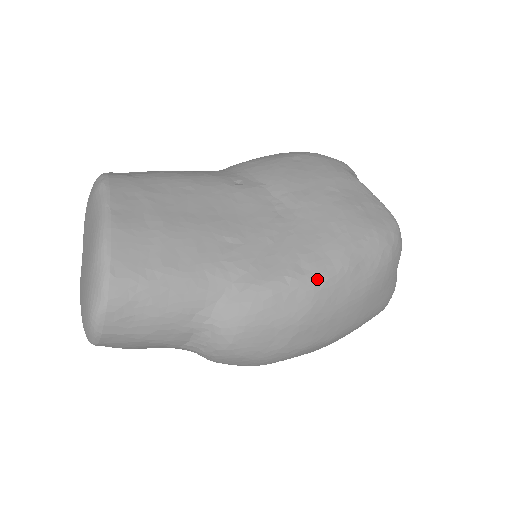
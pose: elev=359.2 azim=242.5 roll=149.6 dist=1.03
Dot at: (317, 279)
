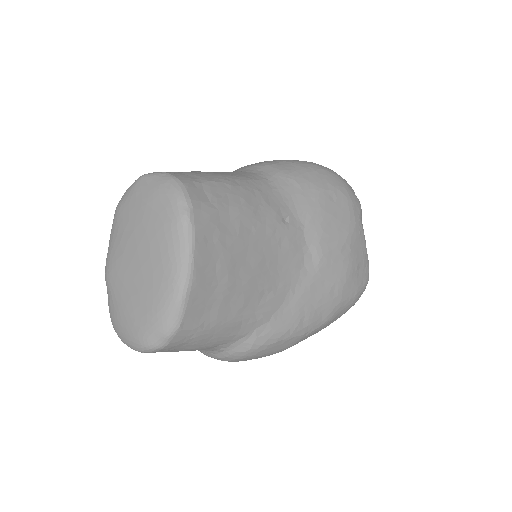
Dot at: (308, 331)
